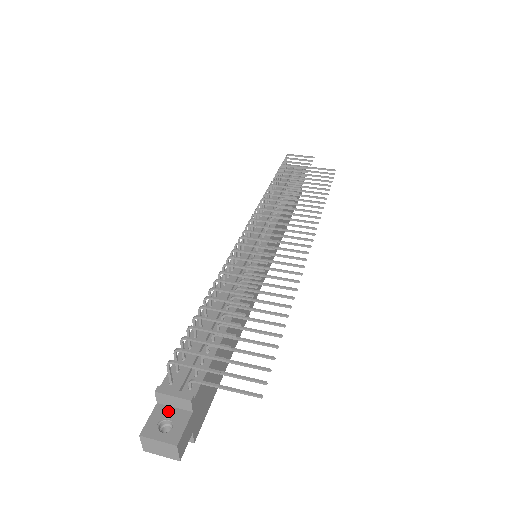
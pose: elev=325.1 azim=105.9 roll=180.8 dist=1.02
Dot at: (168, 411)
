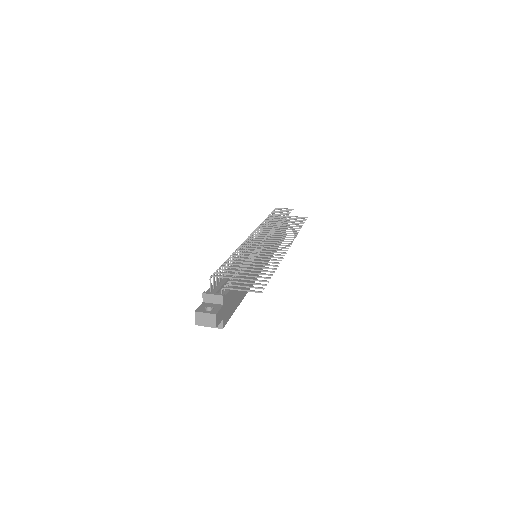
Dot at: (209, 304)
